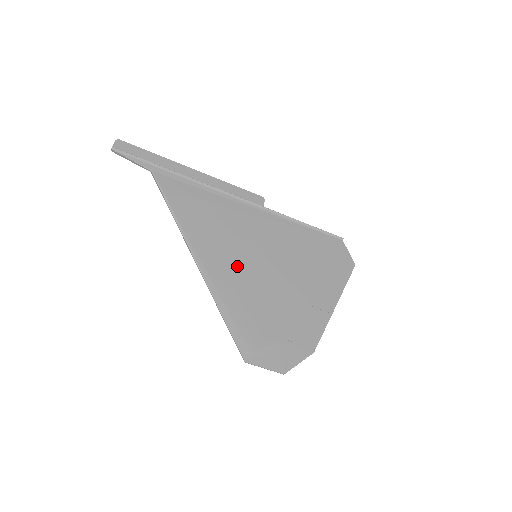
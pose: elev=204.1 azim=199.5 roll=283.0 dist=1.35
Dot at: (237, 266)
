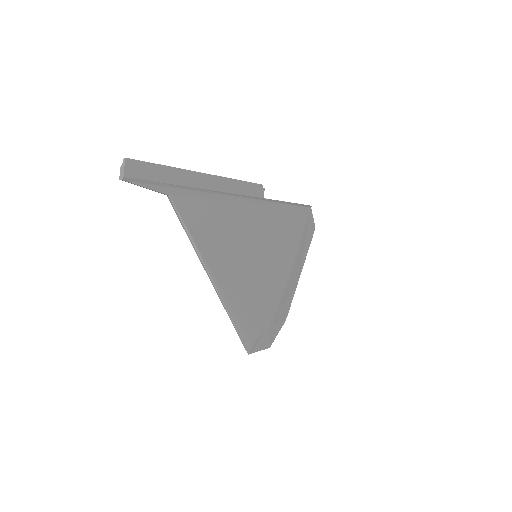
Dot at: (244, 275)
